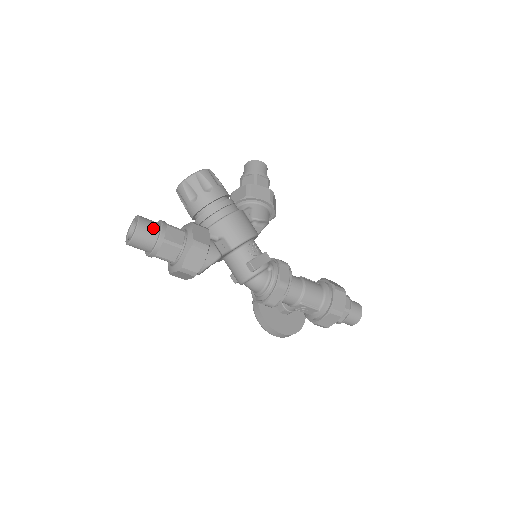
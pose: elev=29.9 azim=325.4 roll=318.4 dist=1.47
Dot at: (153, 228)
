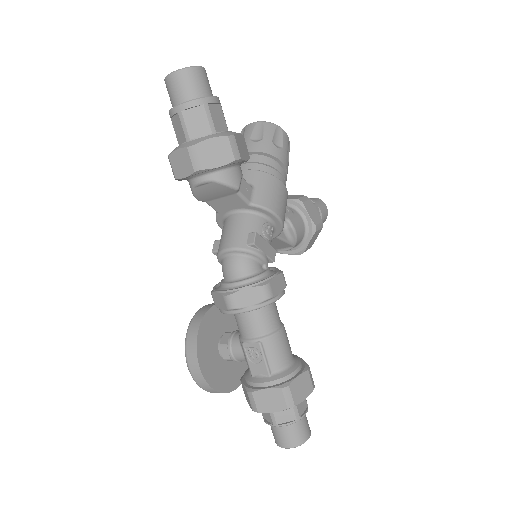
Dot at: (207, 88)
